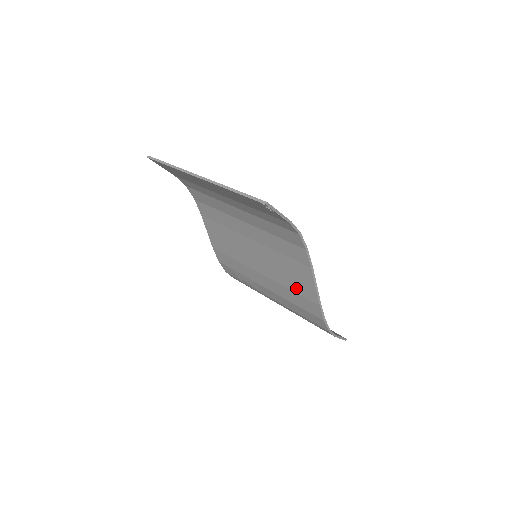
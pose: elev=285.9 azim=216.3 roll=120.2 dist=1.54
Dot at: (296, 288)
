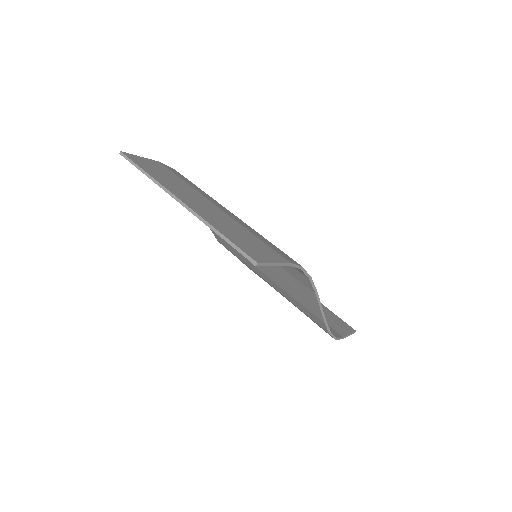
Dot at: (300, 300)
